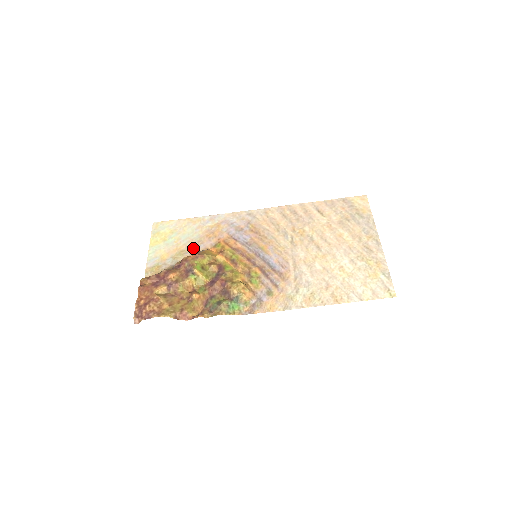
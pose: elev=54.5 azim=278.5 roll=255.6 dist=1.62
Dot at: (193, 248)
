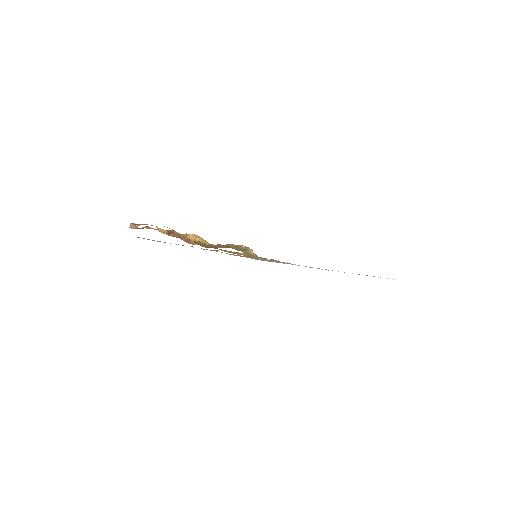
Dot at: occluded
